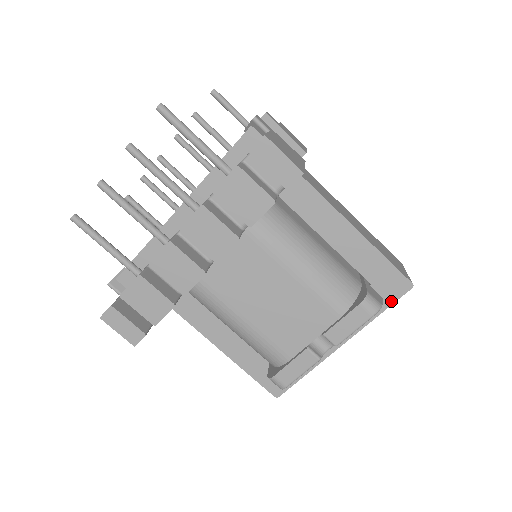
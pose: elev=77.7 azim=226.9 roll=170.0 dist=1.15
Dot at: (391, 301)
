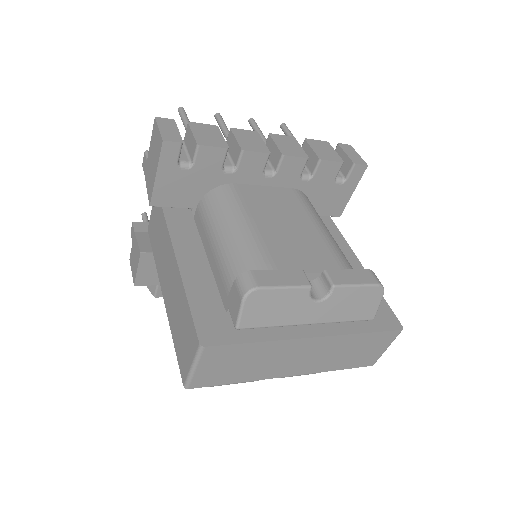
Dot at: (380, 328)
